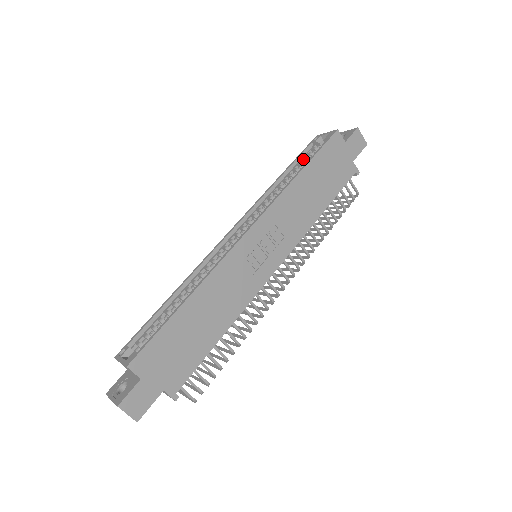
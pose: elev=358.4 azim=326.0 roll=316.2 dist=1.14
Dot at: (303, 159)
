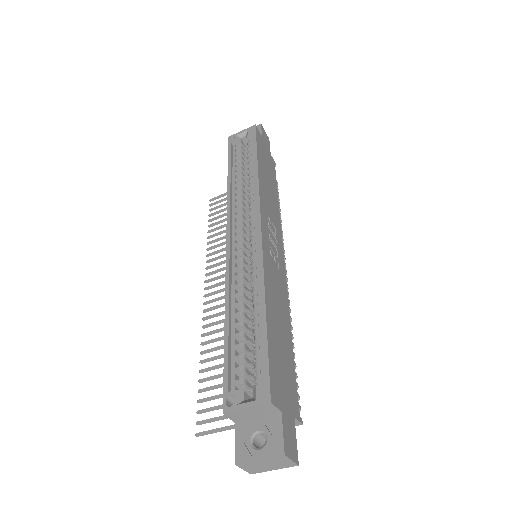
Dot at: (237, 157)
